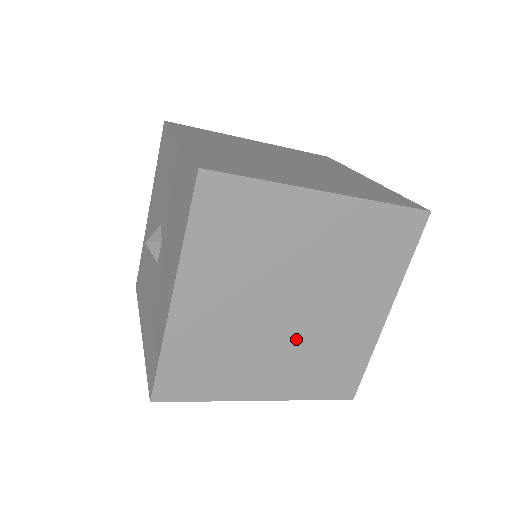
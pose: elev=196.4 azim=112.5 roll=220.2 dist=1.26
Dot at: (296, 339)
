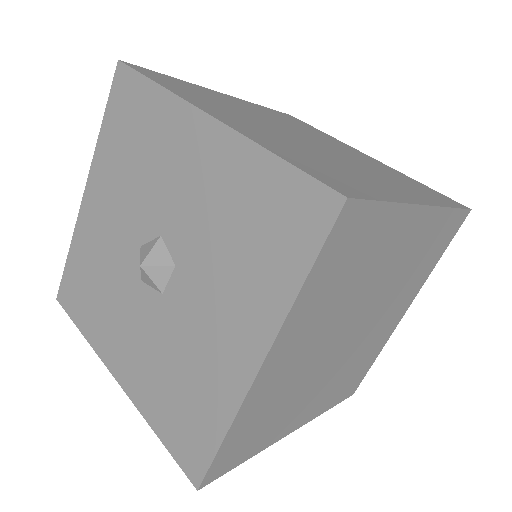
Dot at: (341, 362)
